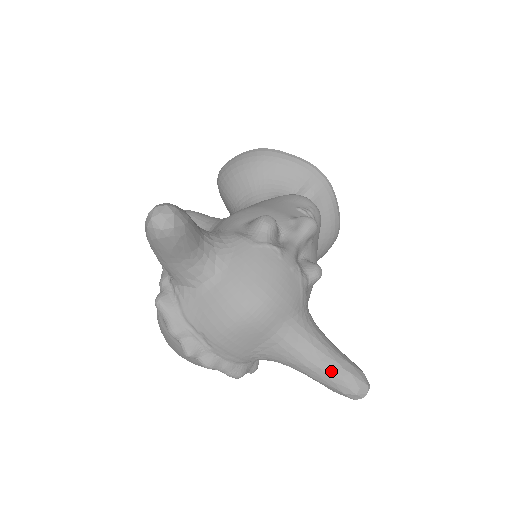
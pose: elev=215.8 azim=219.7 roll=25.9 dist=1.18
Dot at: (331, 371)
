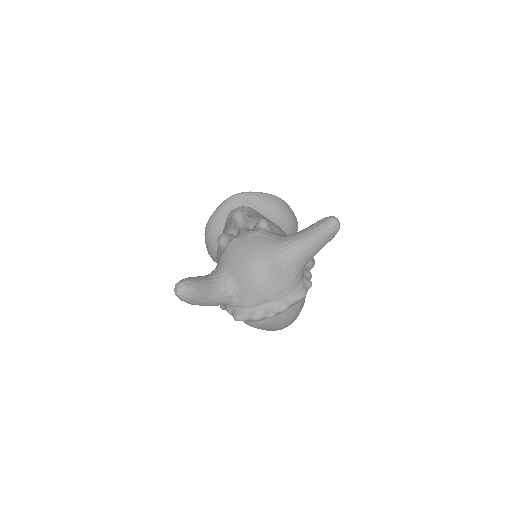
Dot at: (314, 236)
